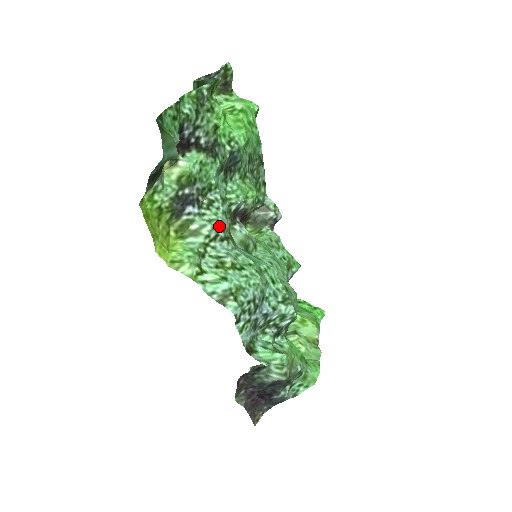
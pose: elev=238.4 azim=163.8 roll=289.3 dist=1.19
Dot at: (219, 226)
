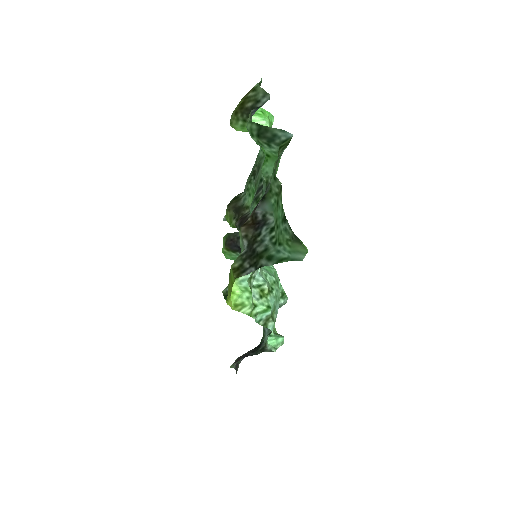
Dot at: occluded
